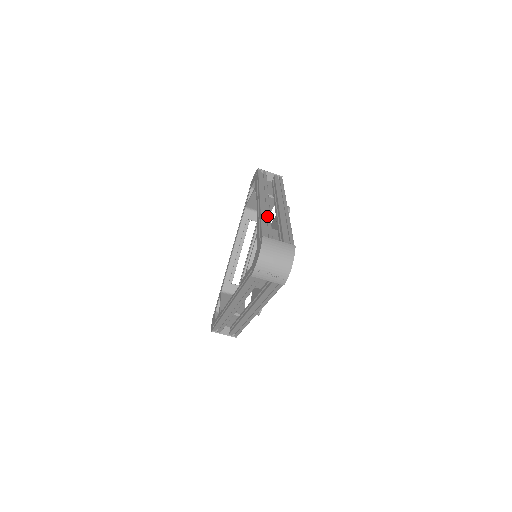
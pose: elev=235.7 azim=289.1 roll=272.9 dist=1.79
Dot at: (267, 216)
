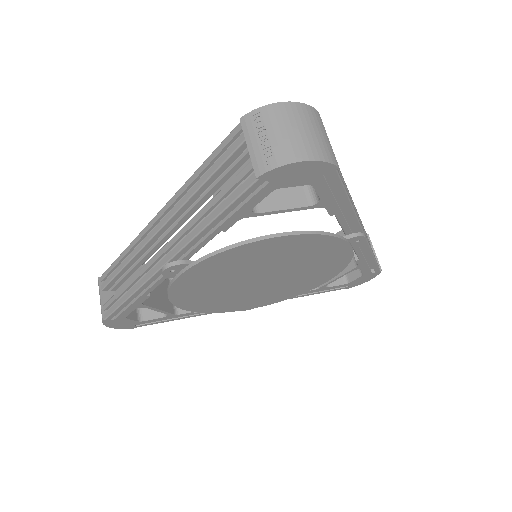
Dot at: occluded
